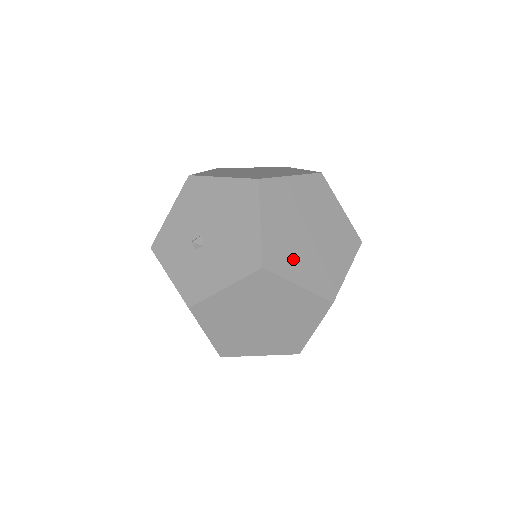
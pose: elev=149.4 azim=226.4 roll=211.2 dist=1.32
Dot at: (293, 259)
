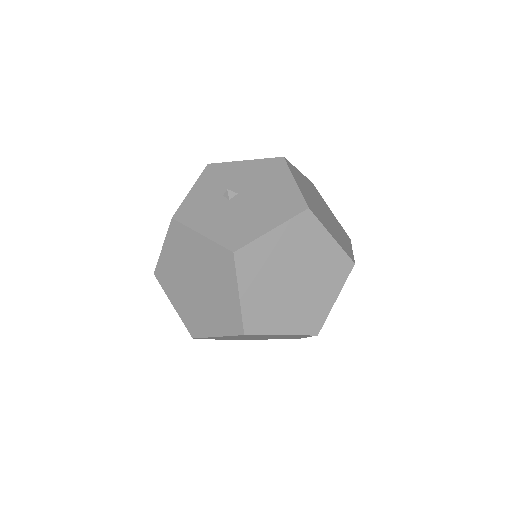
Dot at: (259, 277)
